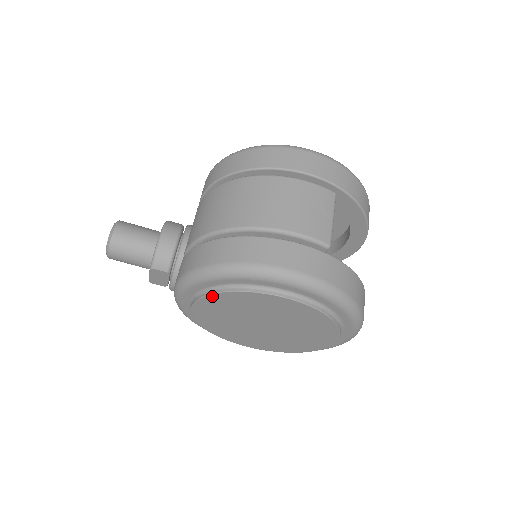
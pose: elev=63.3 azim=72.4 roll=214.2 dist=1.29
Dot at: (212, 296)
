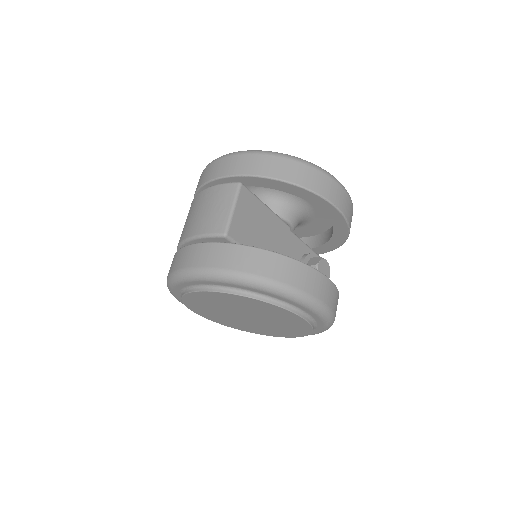
Dot at: (186, 304)
